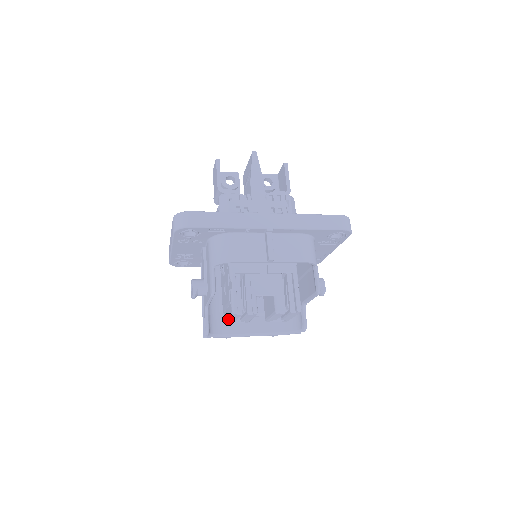
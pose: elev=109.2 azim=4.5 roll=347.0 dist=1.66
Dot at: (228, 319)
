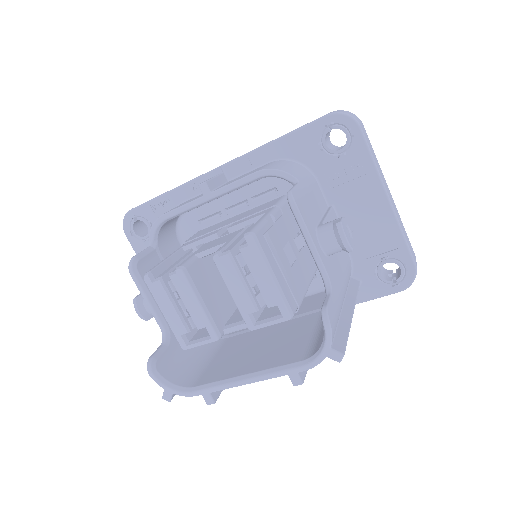
Dot at: (165, 318)
